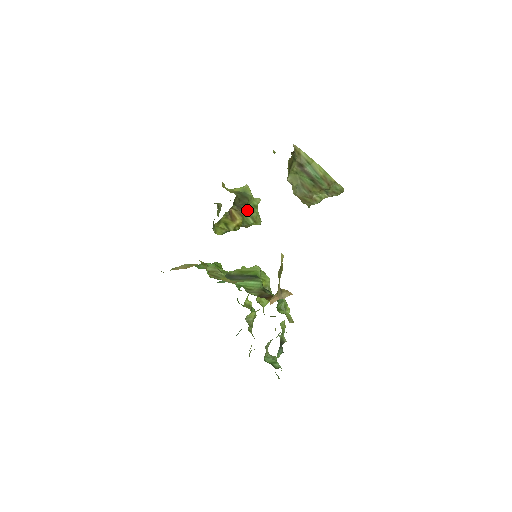
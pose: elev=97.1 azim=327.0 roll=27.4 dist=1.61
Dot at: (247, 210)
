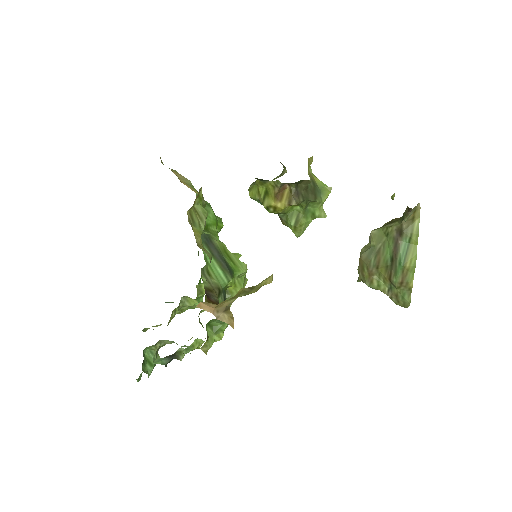
Dot at: (302, 208)
